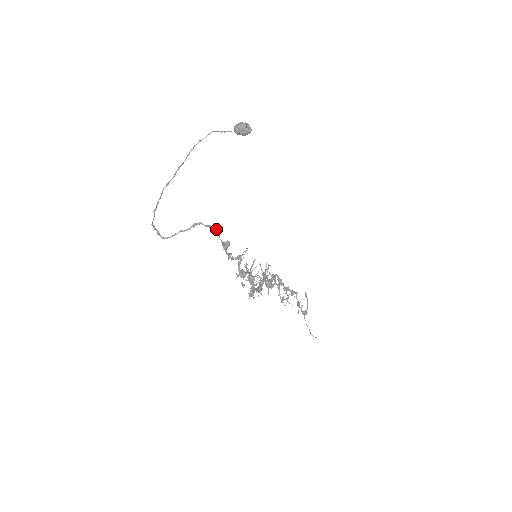
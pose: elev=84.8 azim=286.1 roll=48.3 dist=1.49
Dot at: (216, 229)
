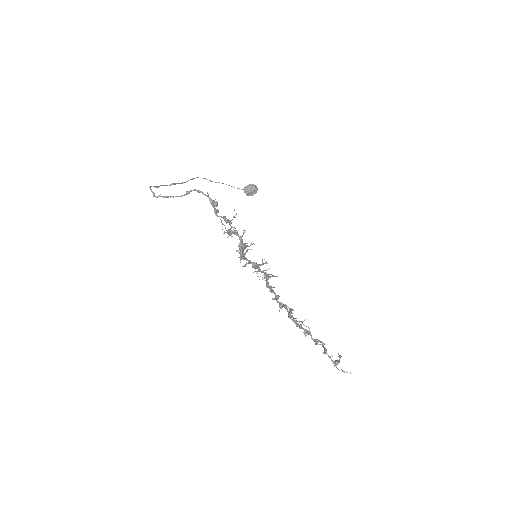
Dot at: (207, 195)
